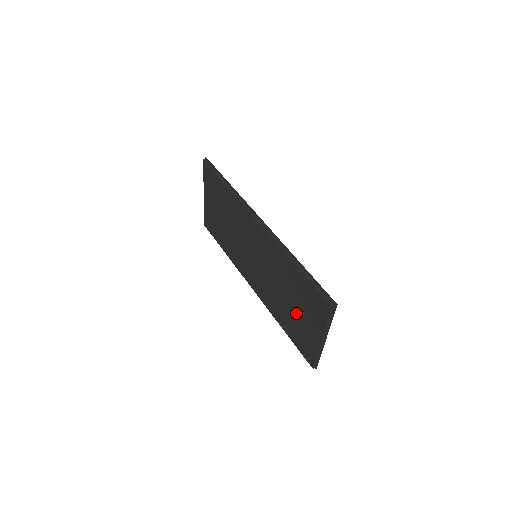
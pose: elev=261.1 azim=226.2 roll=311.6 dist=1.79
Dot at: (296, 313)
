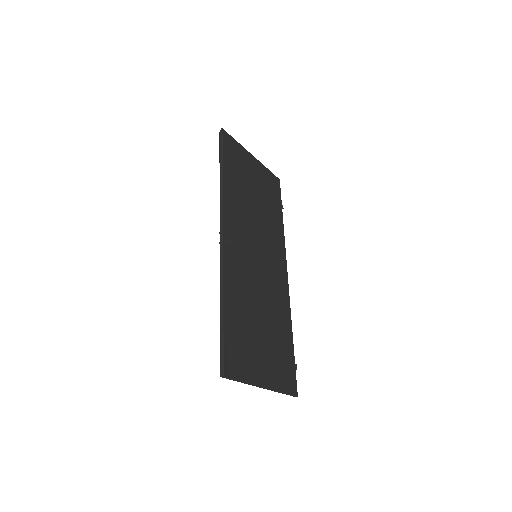
Dot at: occluded
